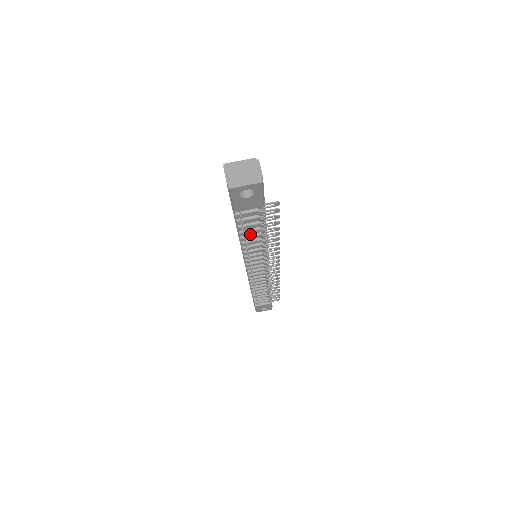
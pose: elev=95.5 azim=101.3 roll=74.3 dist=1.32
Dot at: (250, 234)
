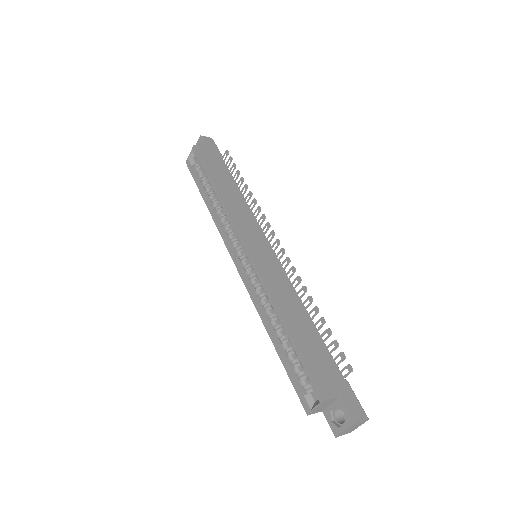
Dot at: occluded
